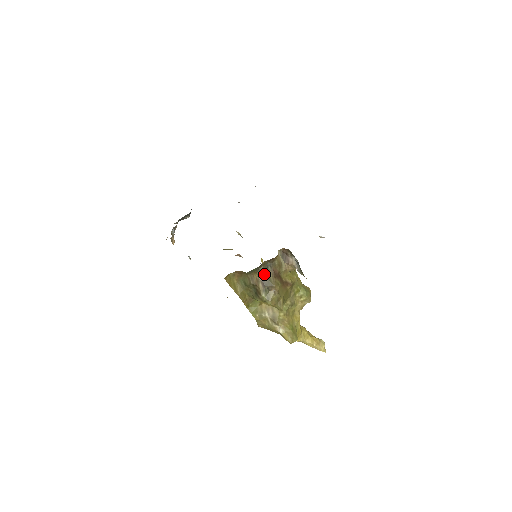
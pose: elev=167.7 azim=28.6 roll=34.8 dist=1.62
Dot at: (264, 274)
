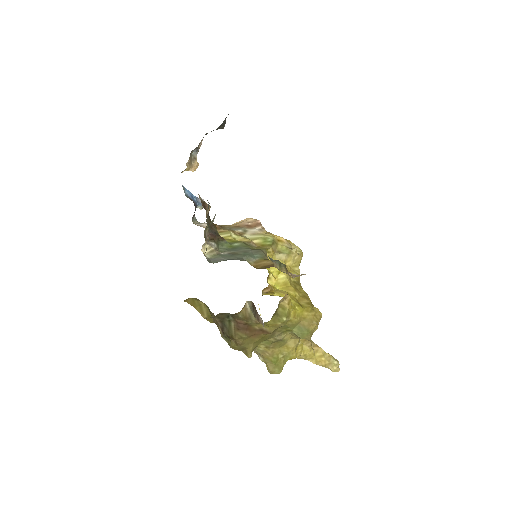
Dot at: (224, 321)
